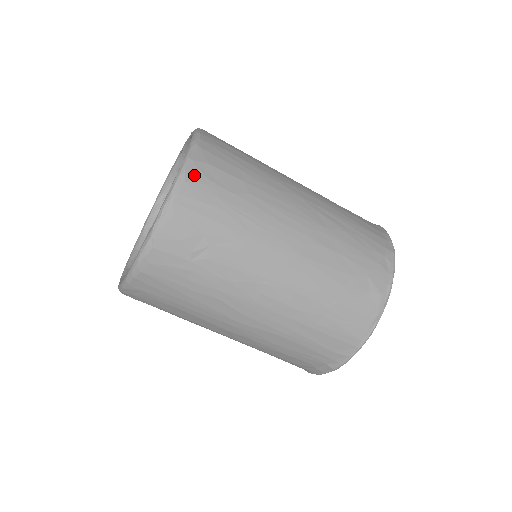
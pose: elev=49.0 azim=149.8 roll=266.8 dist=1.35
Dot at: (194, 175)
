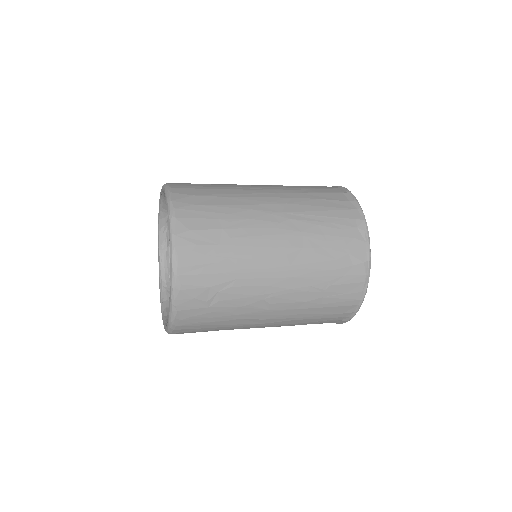
Dot at: (183, 247)
